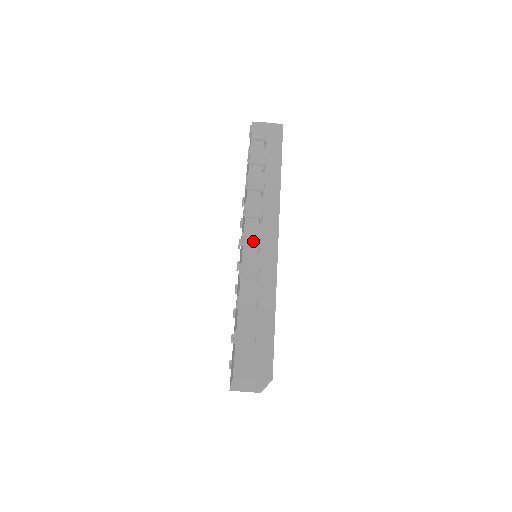
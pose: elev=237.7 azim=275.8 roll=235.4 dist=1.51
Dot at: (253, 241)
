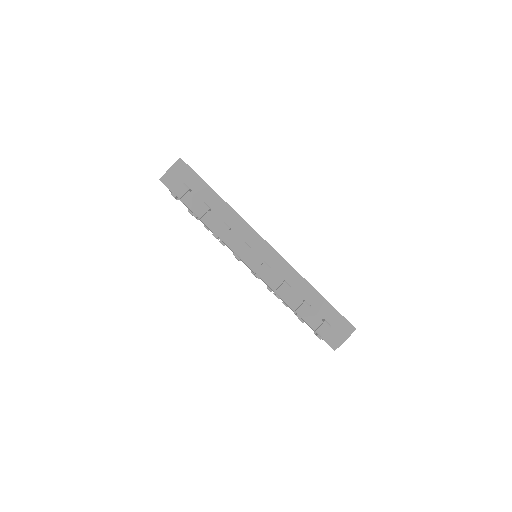
Dot at: (263, 269)
